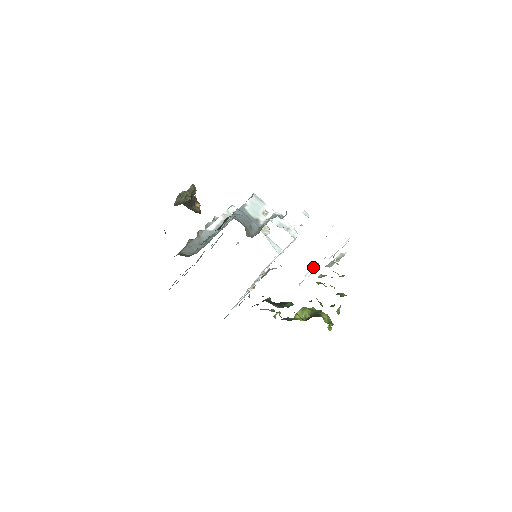
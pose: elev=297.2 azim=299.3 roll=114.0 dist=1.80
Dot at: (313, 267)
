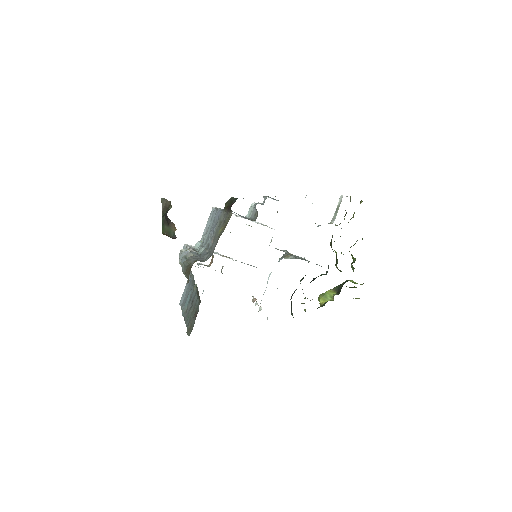
Dot at: occluded
